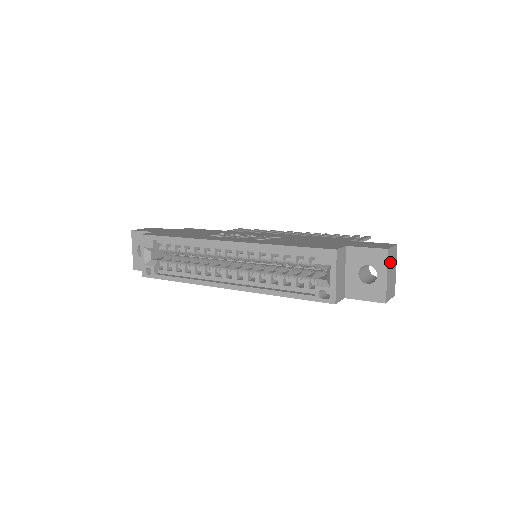
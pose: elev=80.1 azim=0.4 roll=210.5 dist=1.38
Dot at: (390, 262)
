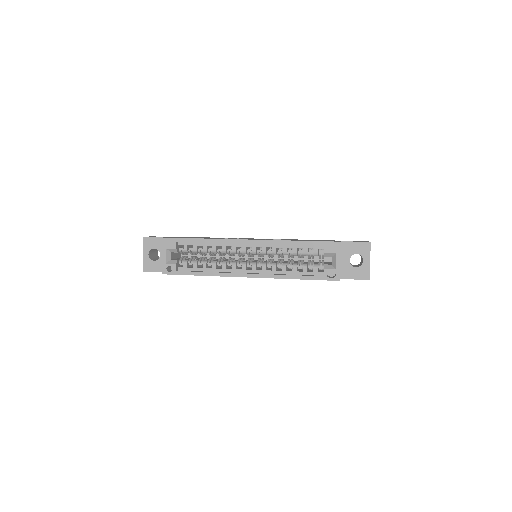
Dot at: occluded
